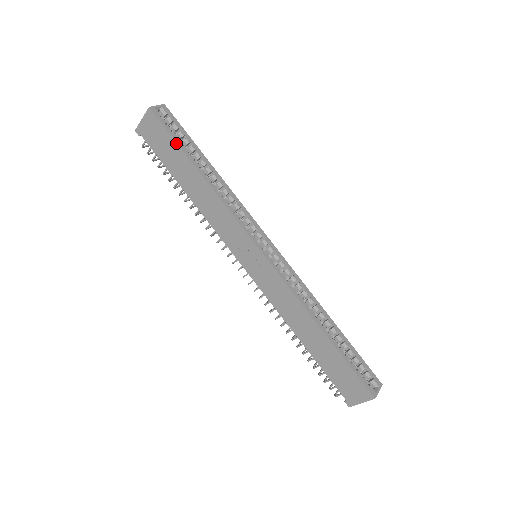
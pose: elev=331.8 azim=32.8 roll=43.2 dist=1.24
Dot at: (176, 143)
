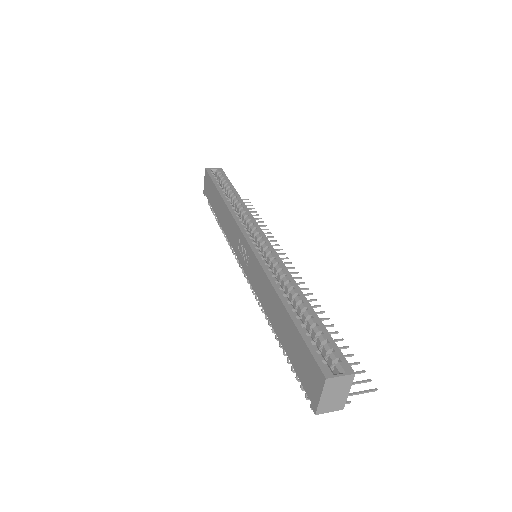
Dot at: (213, 182)
